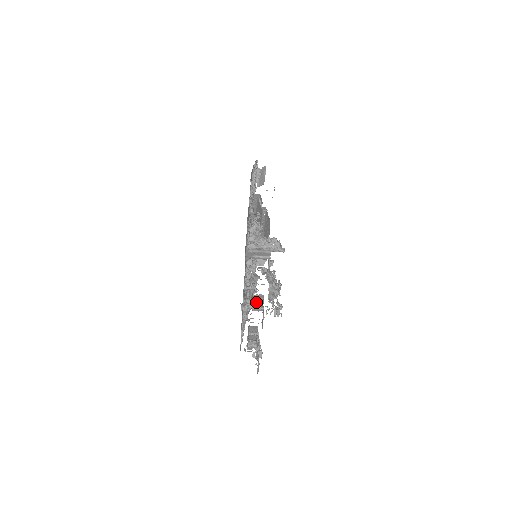
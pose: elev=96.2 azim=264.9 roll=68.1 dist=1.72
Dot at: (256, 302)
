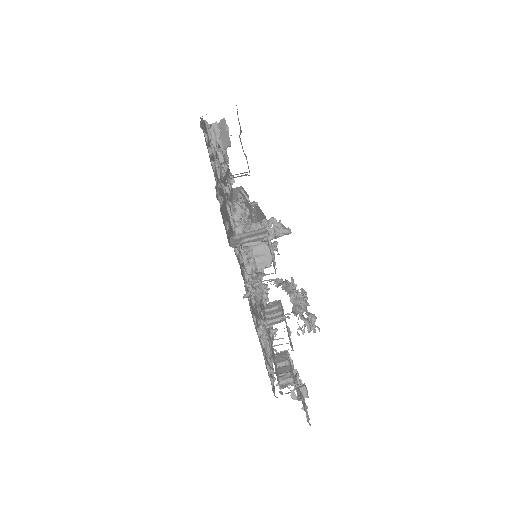
Dot at: (271, 312)
